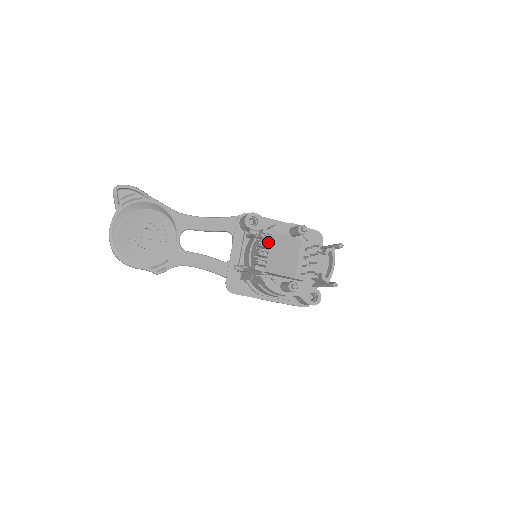
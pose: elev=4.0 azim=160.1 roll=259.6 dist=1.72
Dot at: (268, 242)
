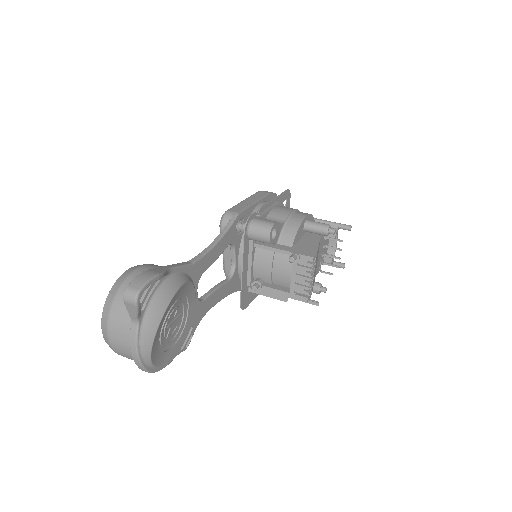
Dot at: (314, 267)
